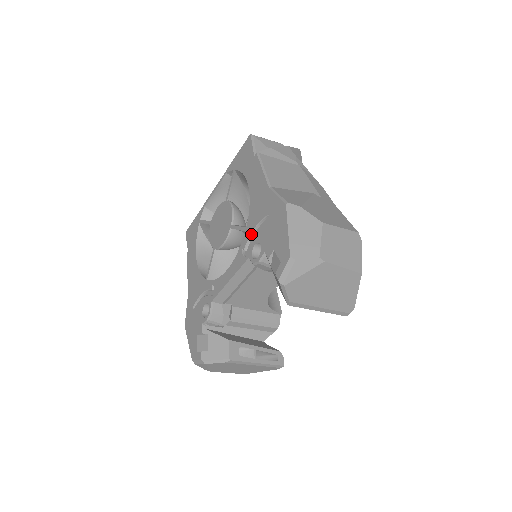
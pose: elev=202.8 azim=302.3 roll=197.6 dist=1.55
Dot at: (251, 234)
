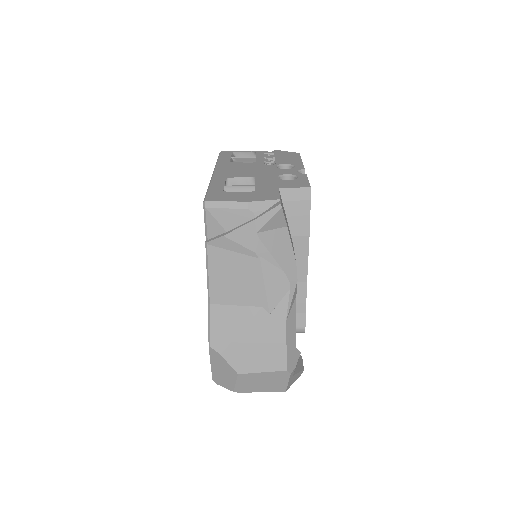
Dot at: occluded
